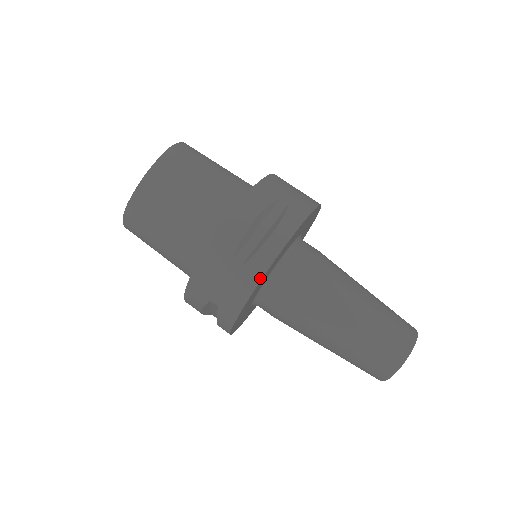
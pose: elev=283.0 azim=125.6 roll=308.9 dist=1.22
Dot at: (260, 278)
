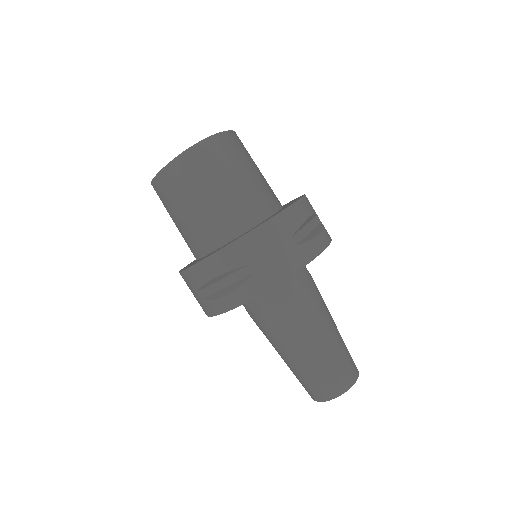
Dot at: (212, 315)
